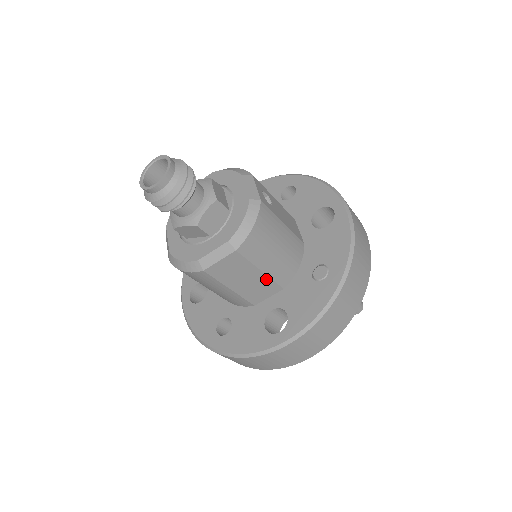
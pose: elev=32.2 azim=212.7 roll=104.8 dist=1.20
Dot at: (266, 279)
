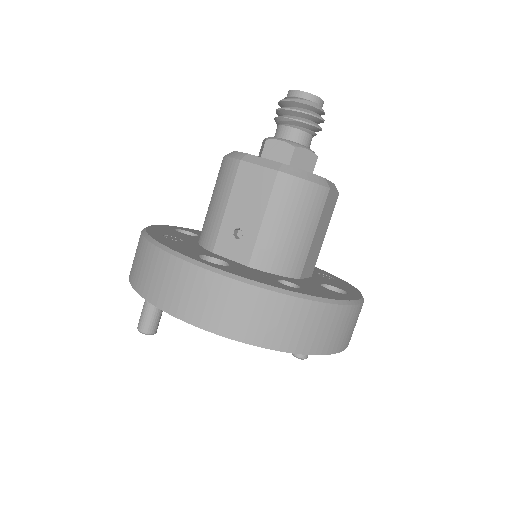
Dot at: (319, 250)
